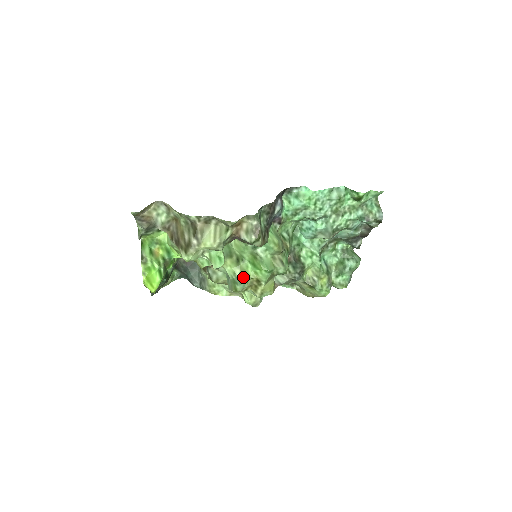
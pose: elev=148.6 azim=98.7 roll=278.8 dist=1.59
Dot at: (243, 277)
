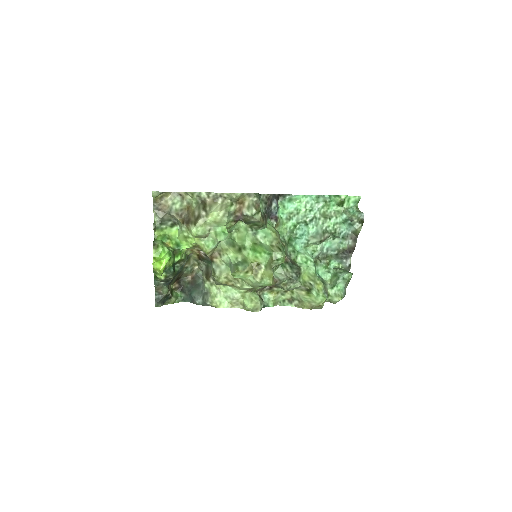
Dot at: (244, 261)
